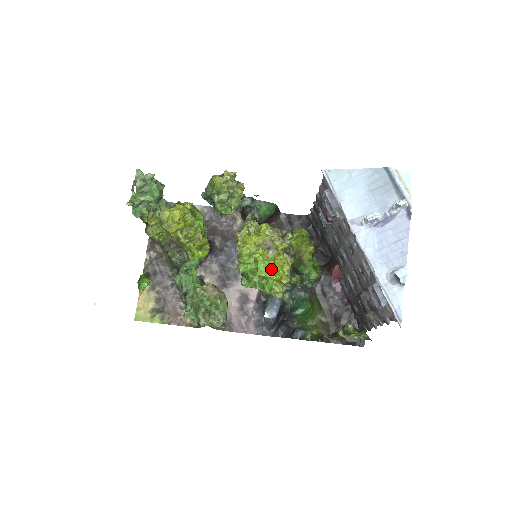
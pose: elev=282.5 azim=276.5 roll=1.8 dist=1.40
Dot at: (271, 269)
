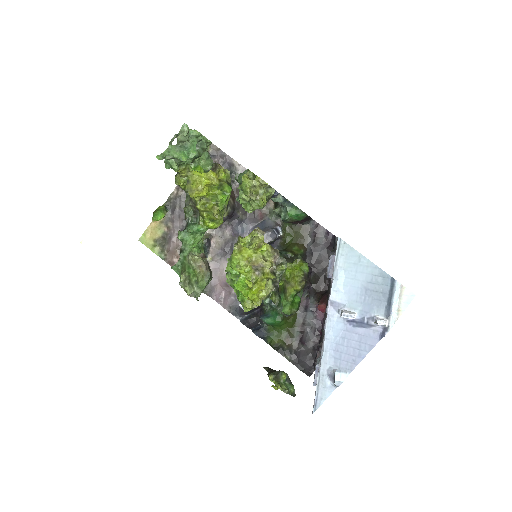
Dot at: (248, 289)
